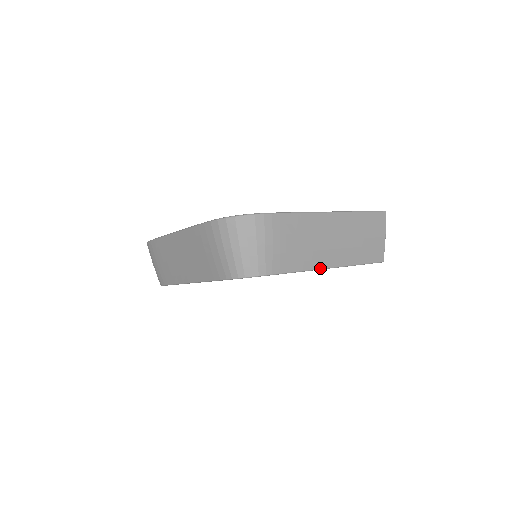
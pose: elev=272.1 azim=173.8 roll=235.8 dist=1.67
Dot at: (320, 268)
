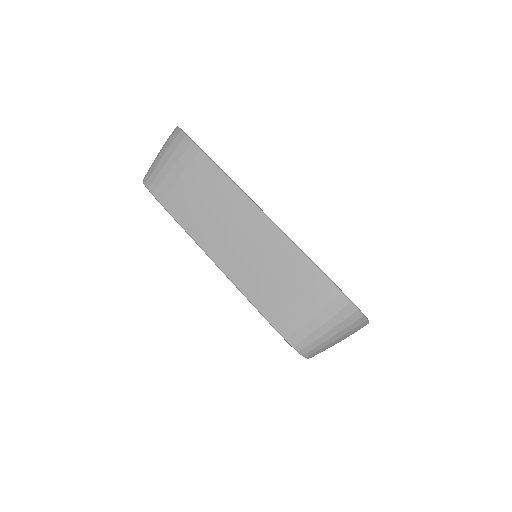
Dot at: occluded
